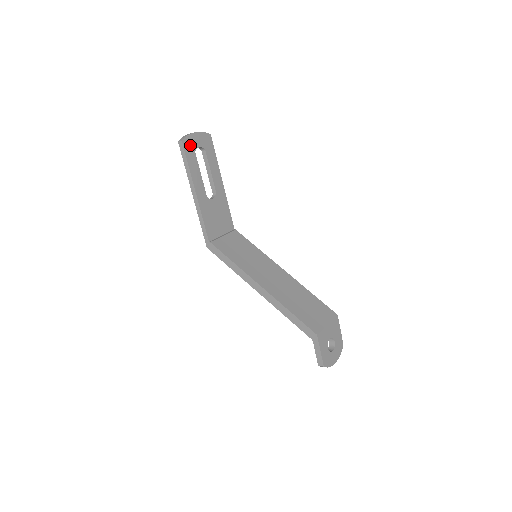
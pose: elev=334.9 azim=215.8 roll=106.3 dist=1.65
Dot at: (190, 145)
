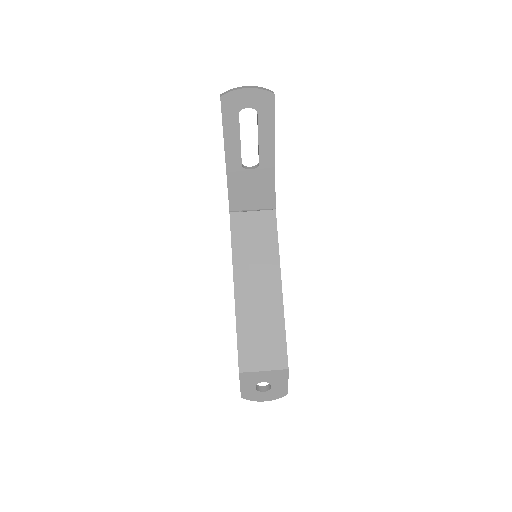
Dot at: (233, 103)
